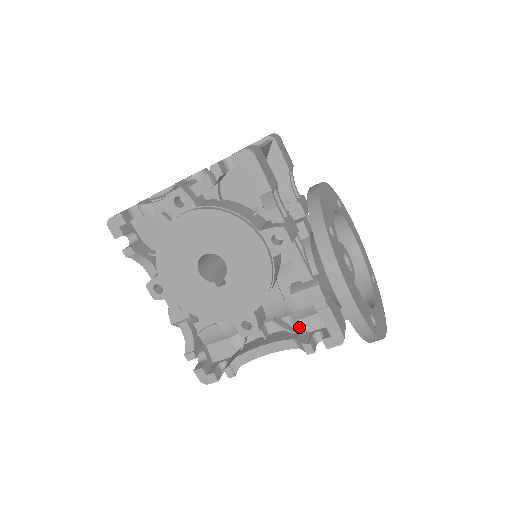
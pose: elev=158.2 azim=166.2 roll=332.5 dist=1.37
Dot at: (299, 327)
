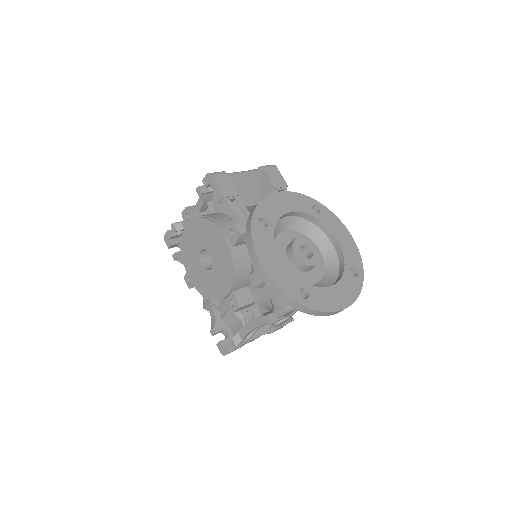
Dot at: (273, 307)
